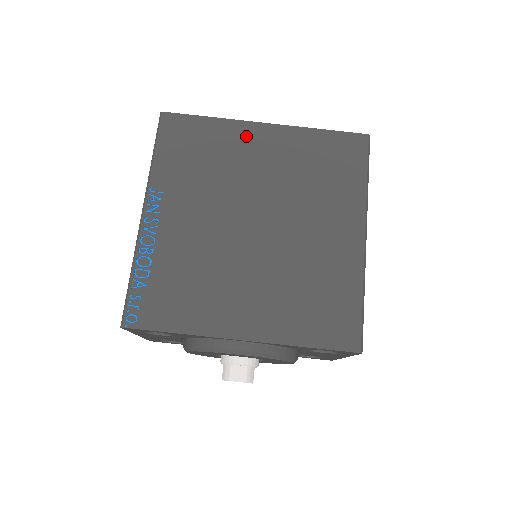
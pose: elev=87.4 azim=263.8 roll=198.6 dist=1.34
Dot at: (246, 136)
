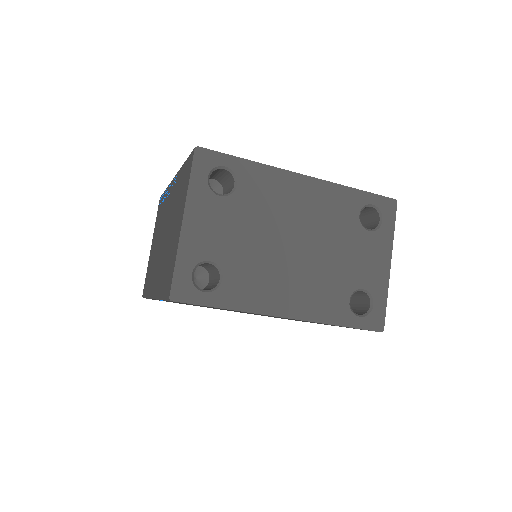
Dot at: occluded
